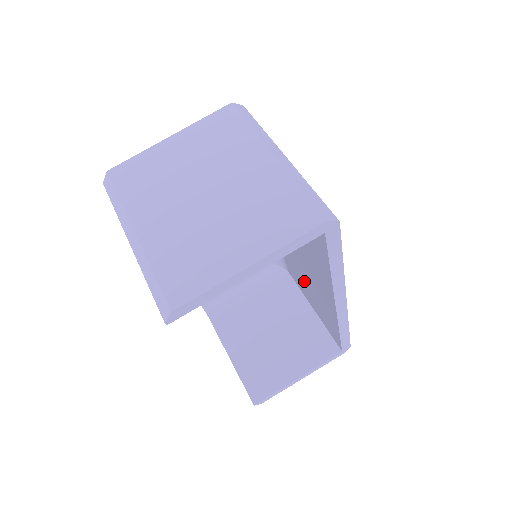
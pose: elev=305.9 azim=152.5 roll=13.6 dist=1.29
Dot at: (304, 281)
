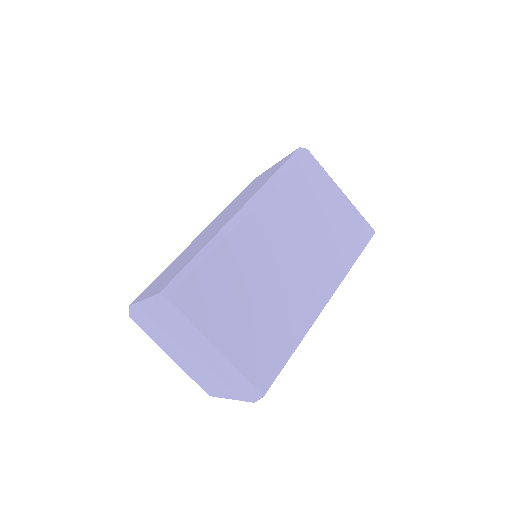
Dot at: occluded
